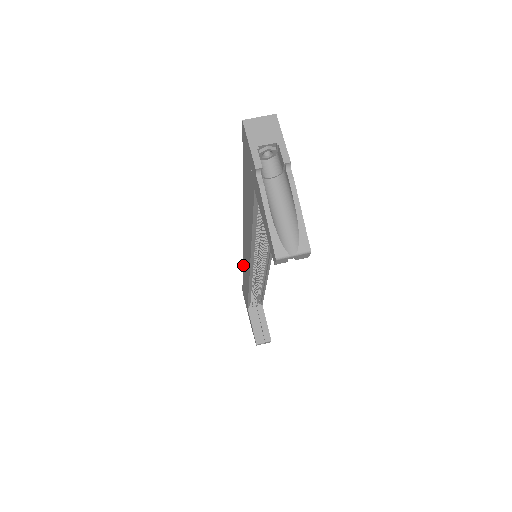
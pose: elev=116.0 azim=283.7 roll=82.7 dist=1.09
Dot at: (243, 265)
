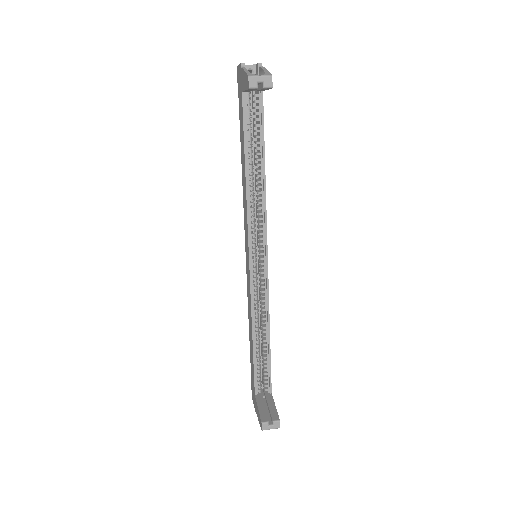
Dot at: (248, 303)
